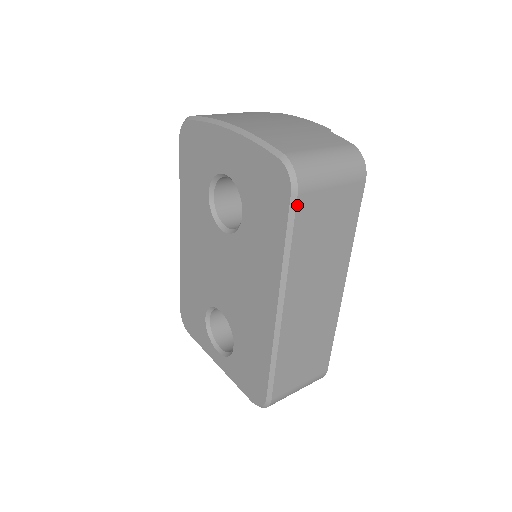
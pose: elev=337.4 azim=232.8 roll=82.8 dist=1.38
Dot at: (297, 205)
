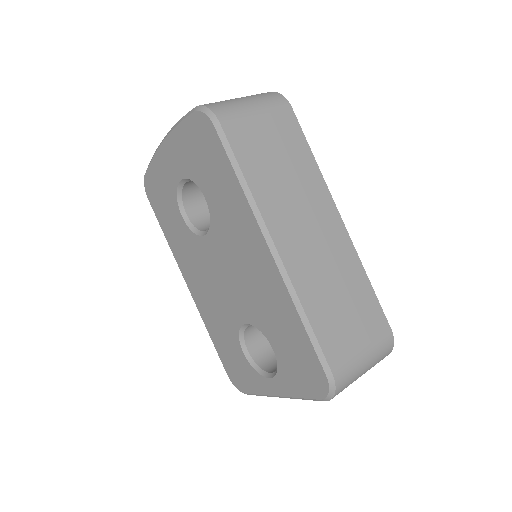
Dot at: (226, 134)
